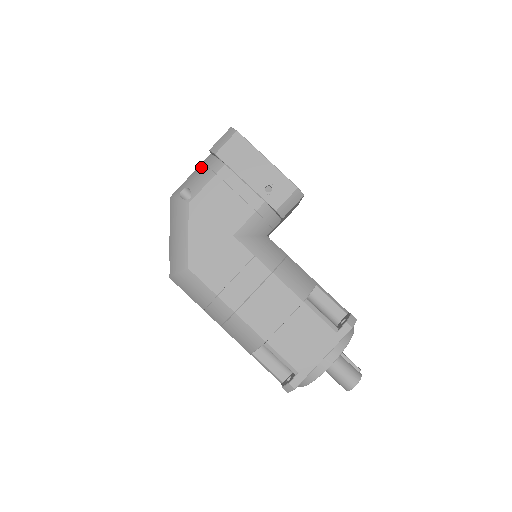
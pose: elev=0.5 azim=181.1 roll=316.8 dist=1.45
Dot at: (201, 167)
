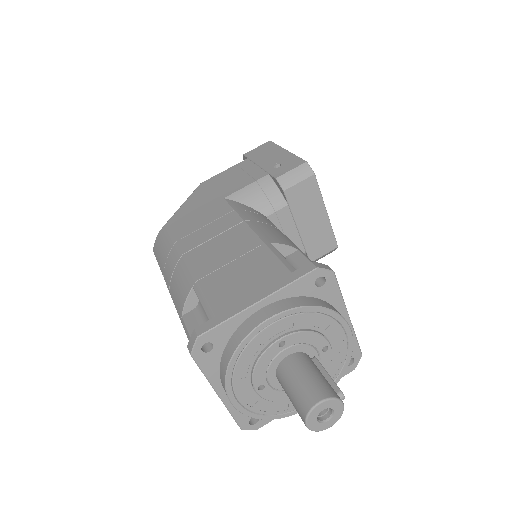
Dot at: occluded
